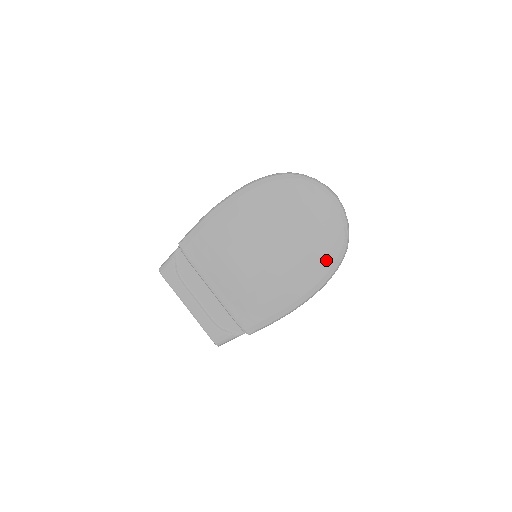
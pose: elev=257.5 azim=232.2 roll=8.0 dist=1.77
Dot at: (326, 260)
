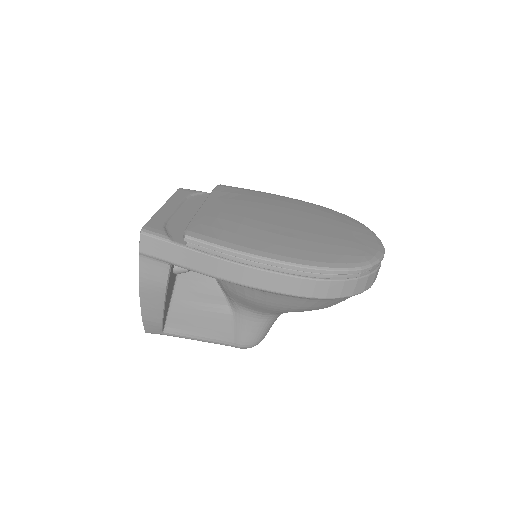
Dot at: (332, 256)
